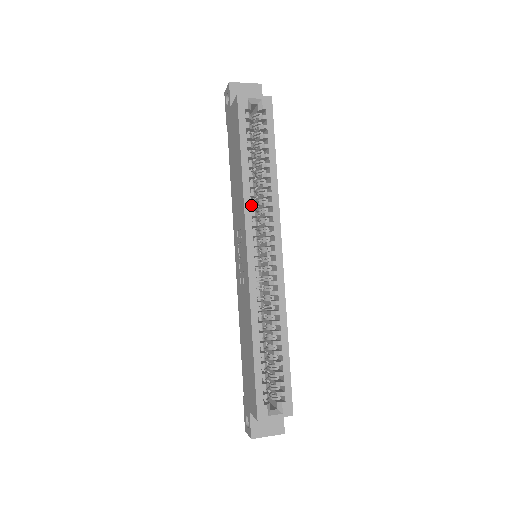
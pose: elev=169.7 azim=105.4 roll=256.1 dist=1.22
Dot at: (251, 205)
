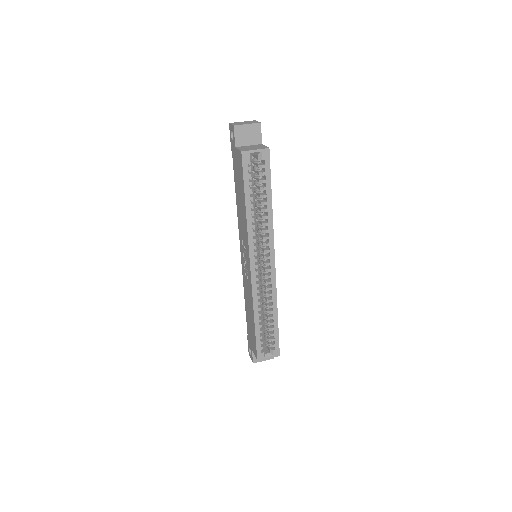
Dot at: (253, 234)
